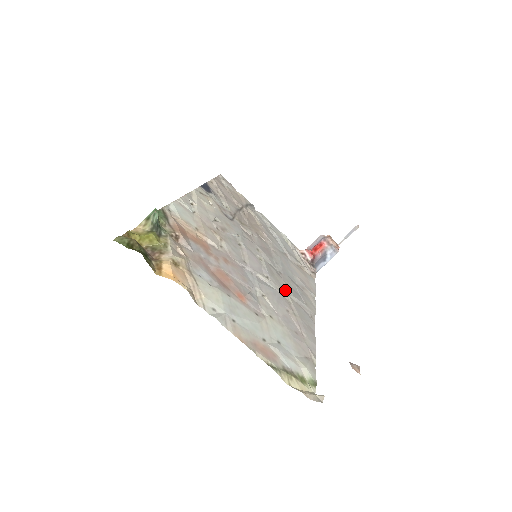
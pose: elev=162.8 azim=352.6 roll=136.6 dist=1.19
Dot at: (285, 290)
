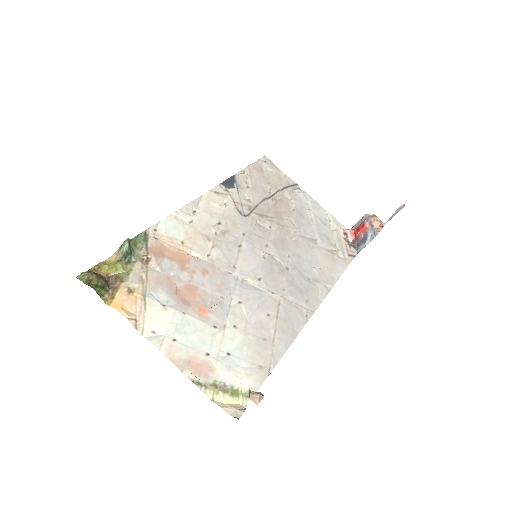
Dot at: (280, 290)
